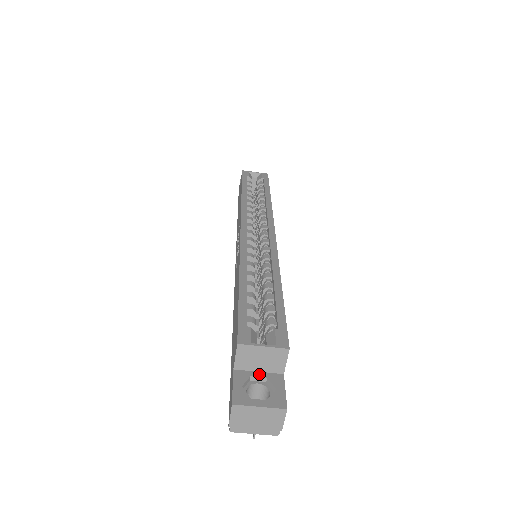
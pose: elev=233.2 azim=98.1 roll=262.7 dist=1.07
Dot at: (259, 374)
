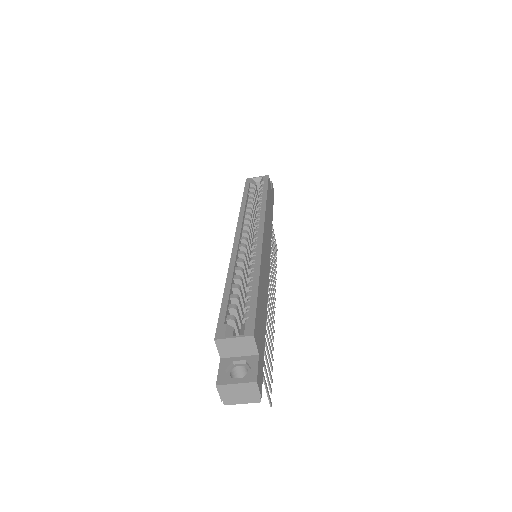
Dot at: (239, 358)
